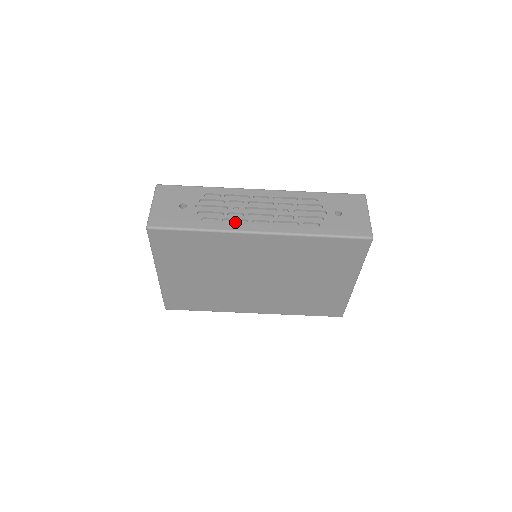
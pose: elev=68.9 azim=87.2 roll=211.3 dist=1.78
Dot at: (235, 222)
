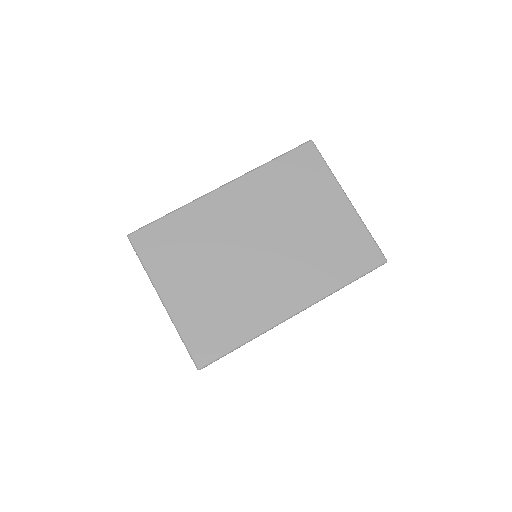
Dot at: occluded
